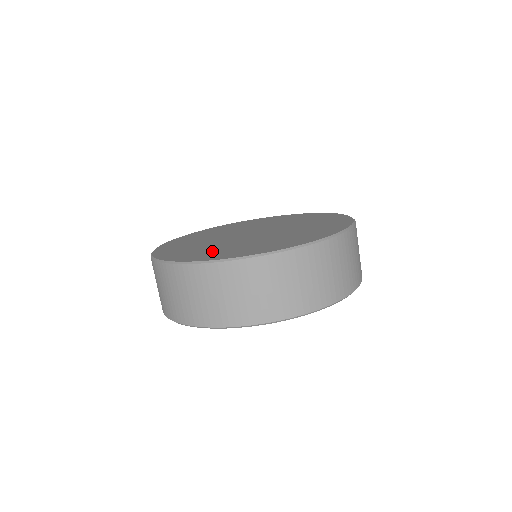
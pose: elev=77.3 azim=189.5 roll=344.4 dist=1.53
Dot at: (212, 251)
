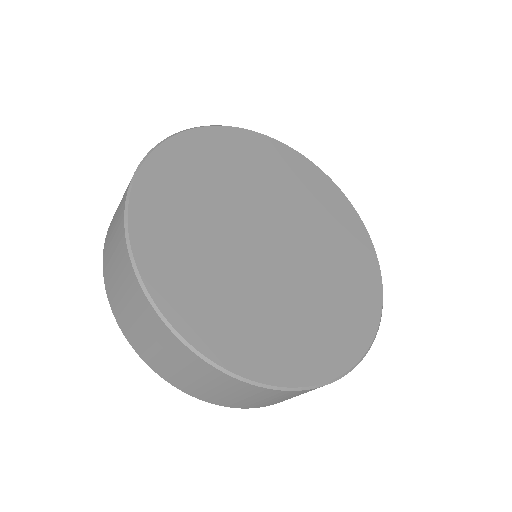
Dot at: (211, 297)
